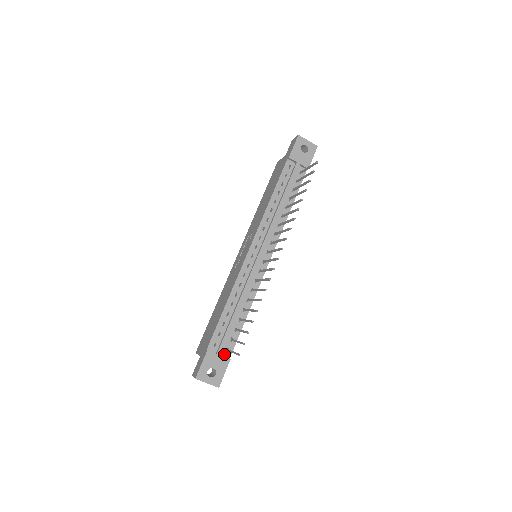
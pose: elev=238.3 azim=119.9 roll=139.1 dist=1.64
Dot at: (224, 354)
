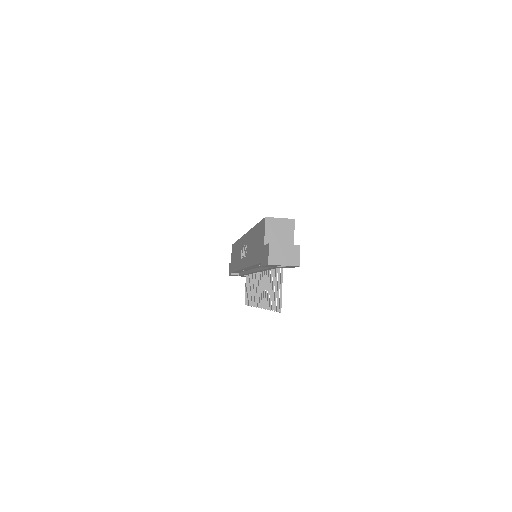
Dot at: occluded
